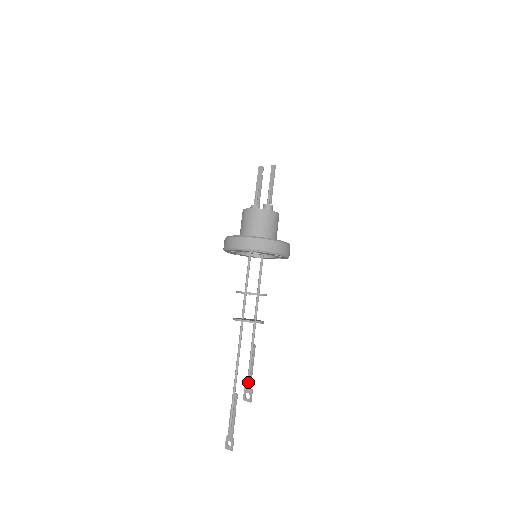
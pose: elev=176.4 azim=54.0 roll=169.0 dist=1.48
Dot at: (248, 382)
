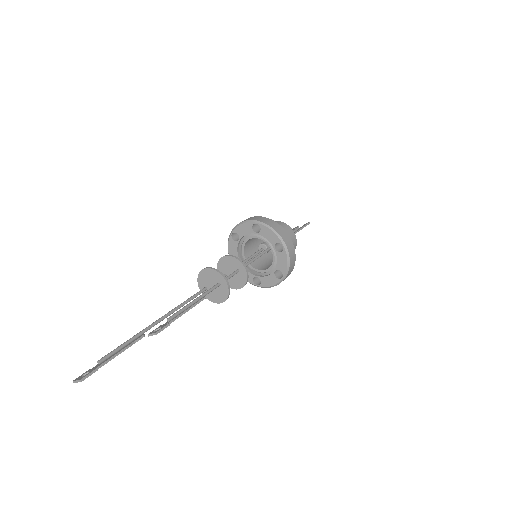
Dot at: (170, 317)
